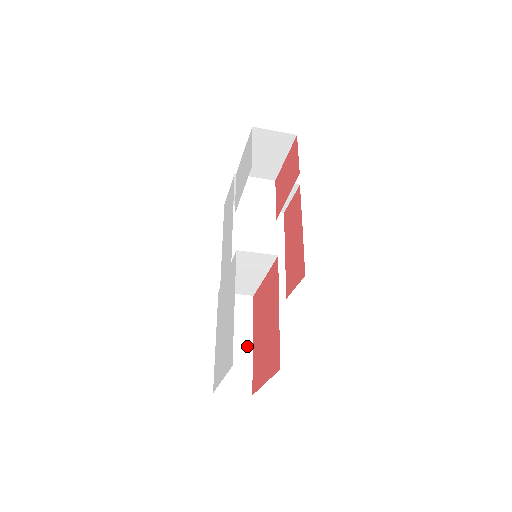
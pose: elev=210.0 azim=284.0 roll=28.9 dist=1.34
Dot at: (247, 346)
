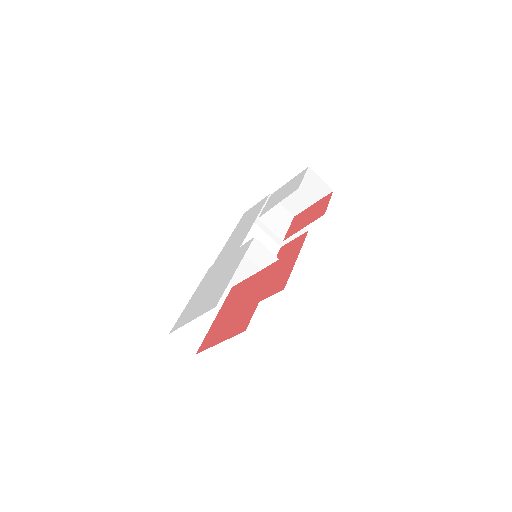
Dot at: (210, 318)
